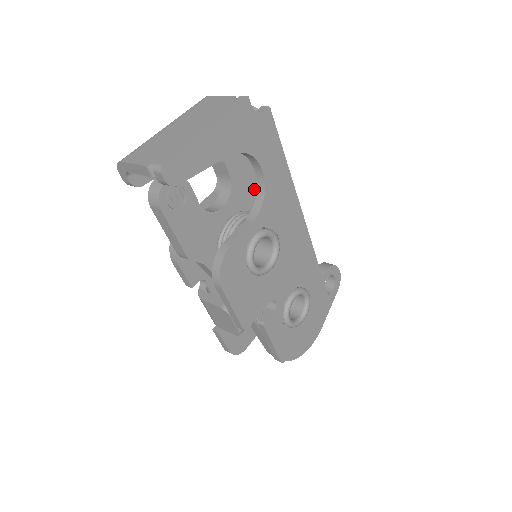
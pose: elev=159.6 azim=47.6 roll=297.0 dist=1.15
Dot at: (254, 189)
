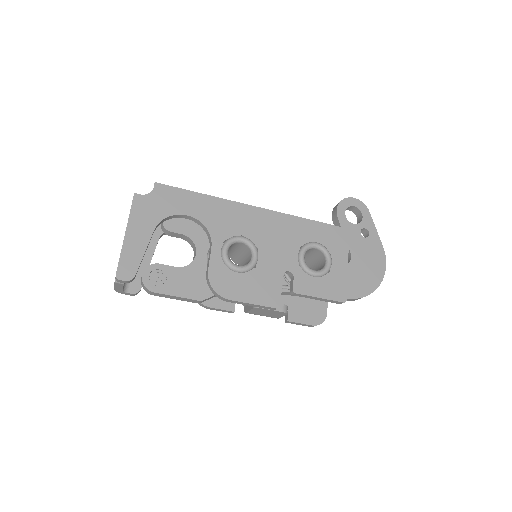
Dot at: occluded
